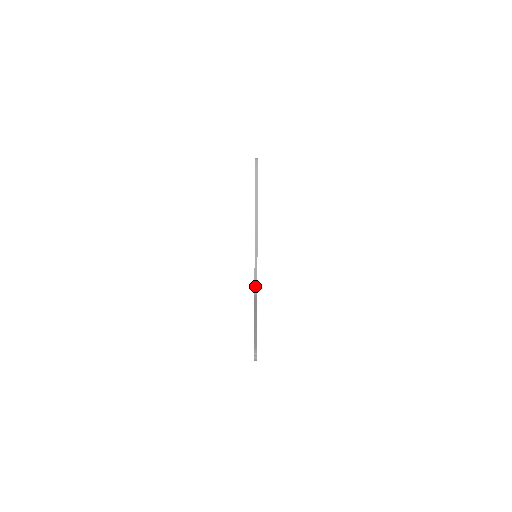
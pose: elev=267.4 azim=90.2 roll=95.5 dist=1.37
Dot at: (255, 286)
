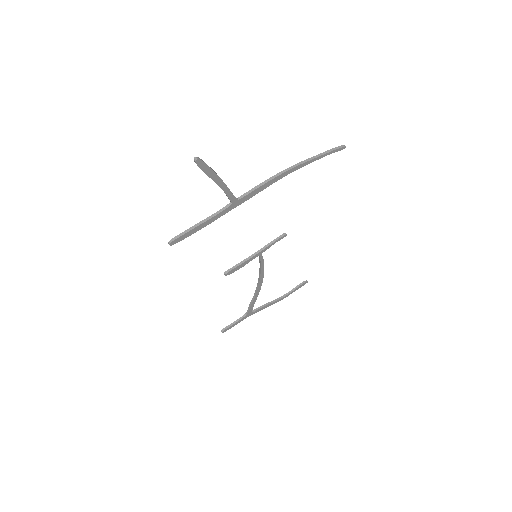
Dot at: (244, 194)
